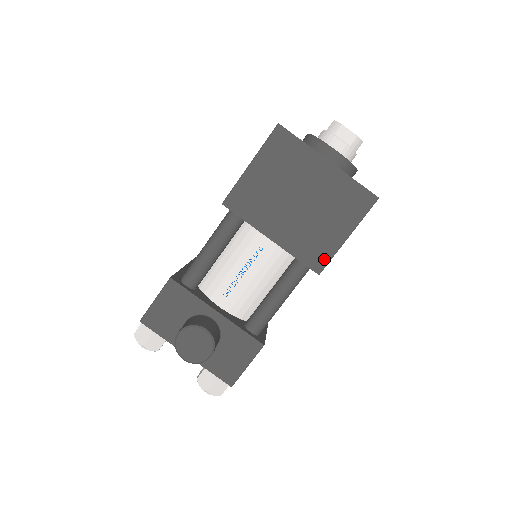
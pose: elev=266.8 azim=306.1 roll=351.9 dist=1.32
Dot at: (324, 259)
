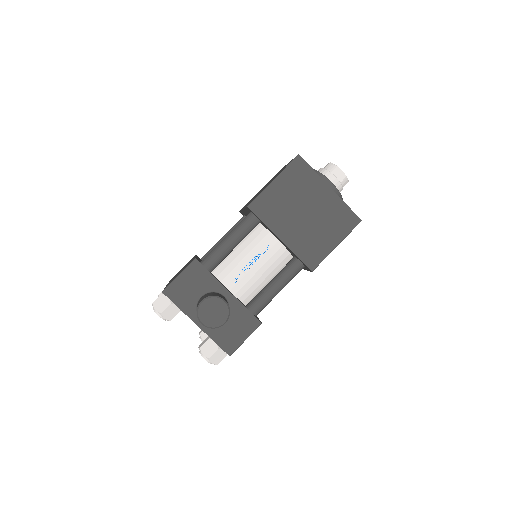
Dot at: (317, 260)
